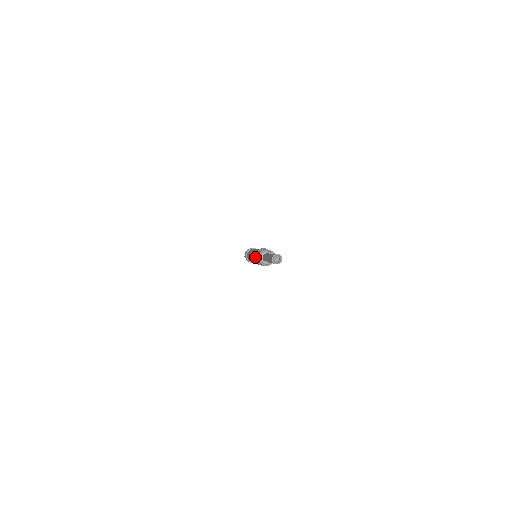
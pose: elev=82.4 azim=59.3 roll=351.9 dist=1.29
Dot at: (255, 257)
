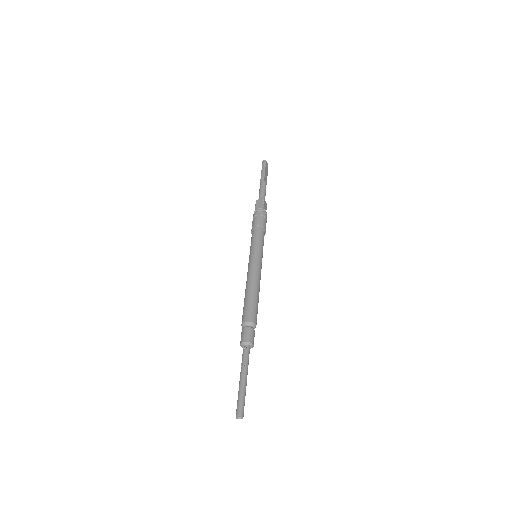
Dot at: occluded
